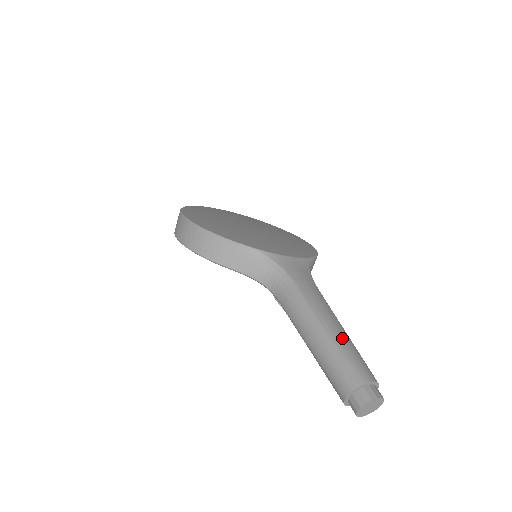
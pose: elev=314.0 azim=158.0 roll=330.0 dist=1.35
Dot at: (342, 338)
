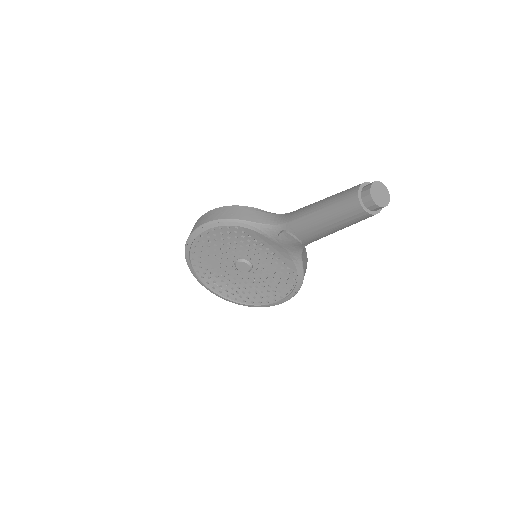
Dot at: occluded
